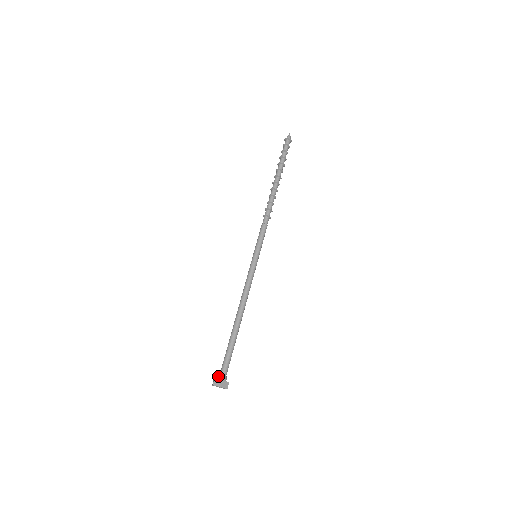
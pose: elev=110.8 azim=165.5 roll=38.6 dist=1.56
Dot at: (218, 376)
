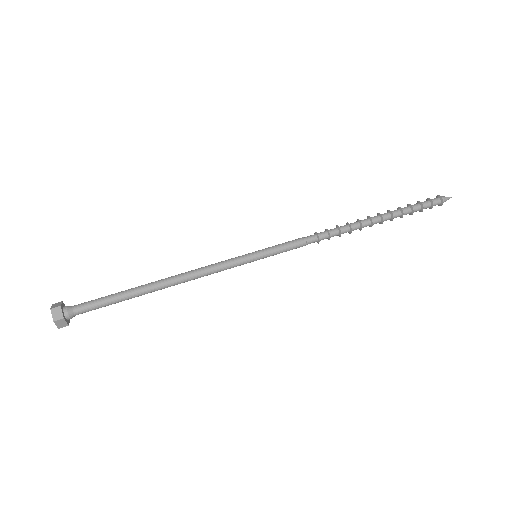
Dot at: (67, 307)
